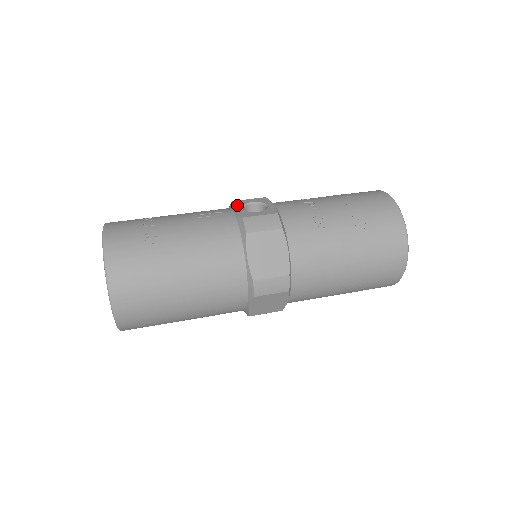
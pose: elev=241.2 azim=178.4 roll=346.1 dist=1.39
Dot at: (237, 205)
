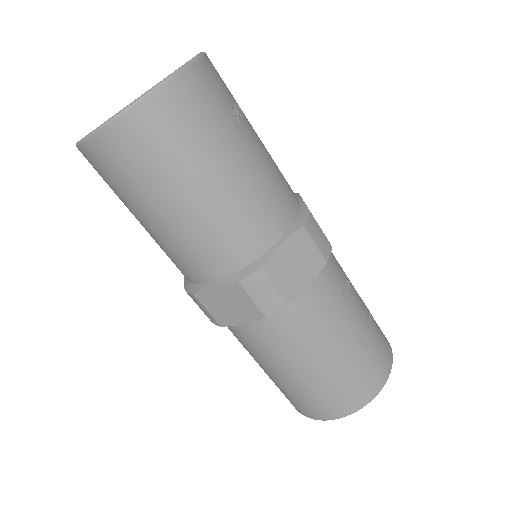
Dot at: occluded
